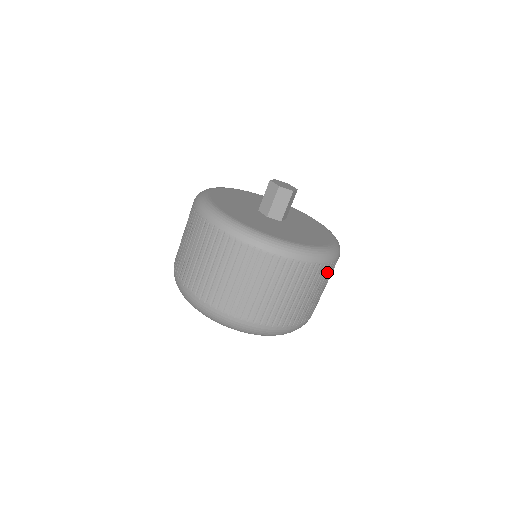
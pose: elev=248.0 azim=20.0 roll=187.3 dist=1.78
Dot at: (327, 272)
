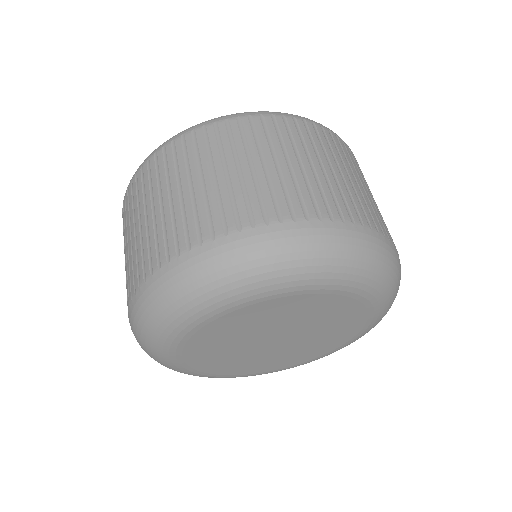
Dot at: (335, 145)
